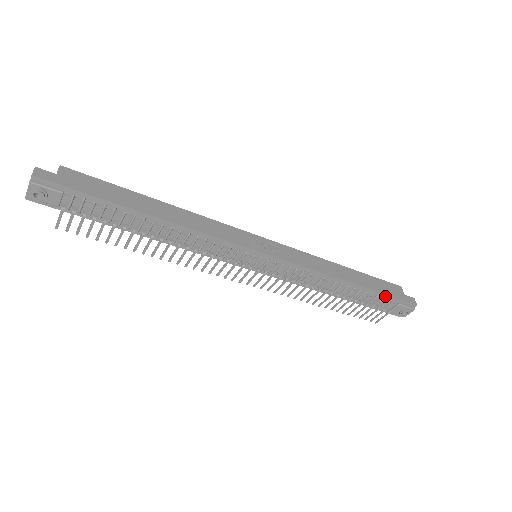
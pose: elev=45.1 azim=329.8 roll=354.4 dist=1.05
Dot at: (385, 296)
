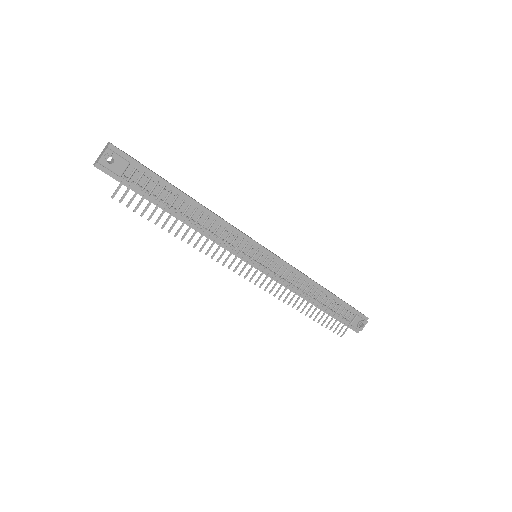
Dot at: (347, 306)
